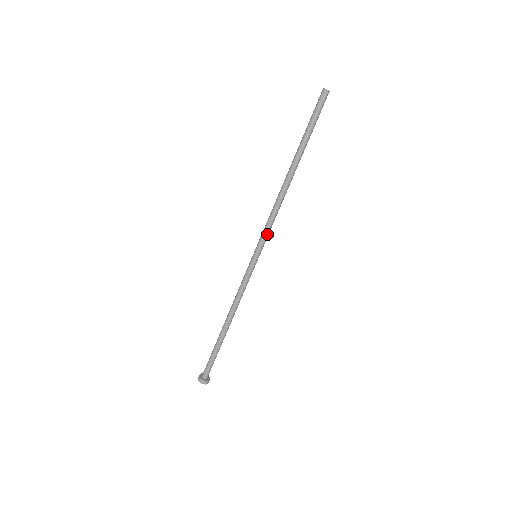
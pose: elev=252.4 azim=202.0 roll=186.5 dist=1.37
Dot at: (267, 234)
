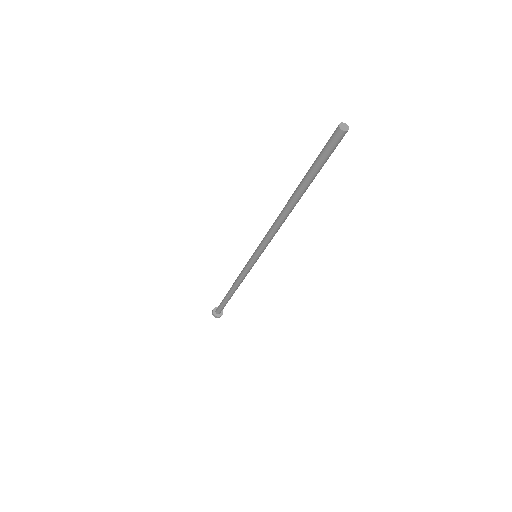
Dot at: (267, 245)
